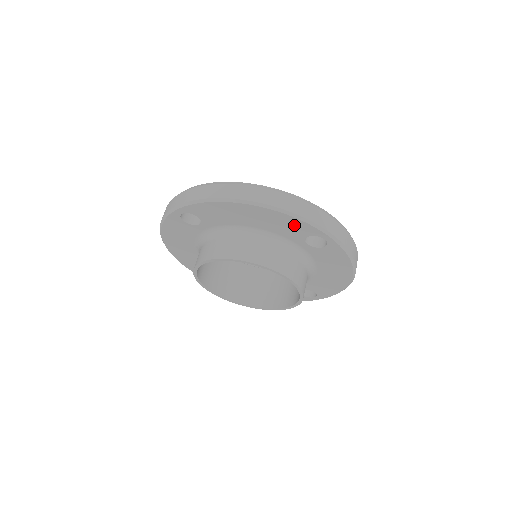
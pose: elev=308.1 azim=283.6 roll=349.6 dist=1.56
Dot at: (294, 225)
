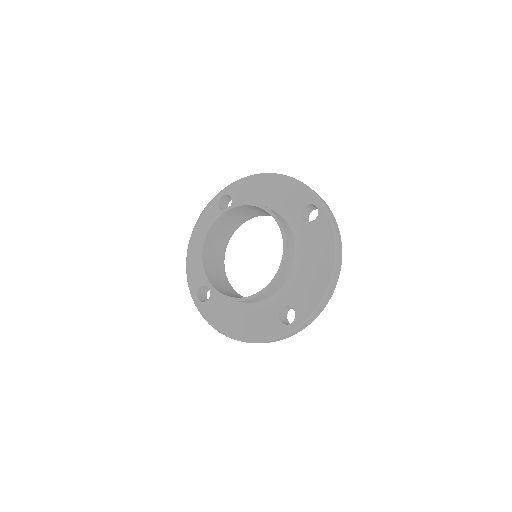
Dot at: (298, 193)
